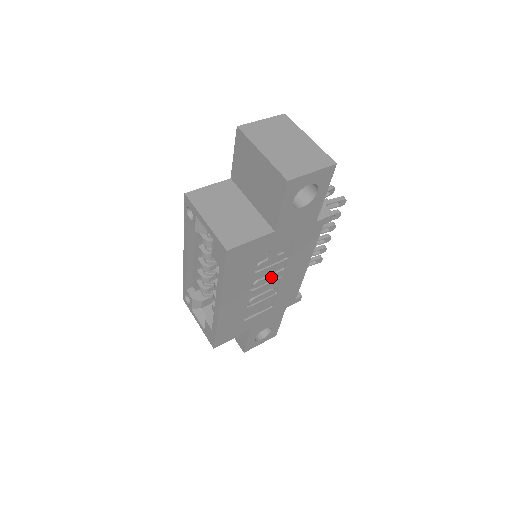
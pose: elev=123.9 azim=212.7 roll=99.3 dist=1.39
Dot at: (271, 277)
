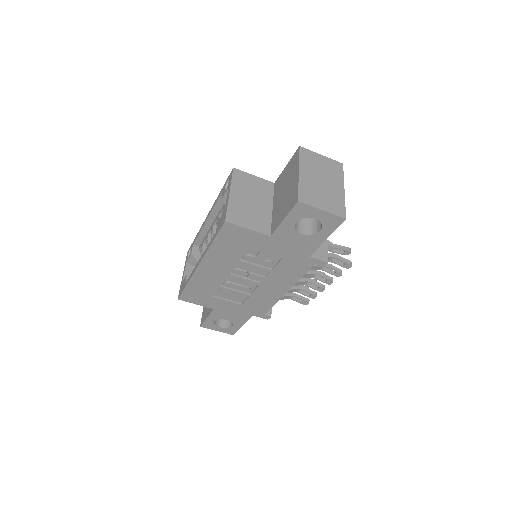
Dot at: (251, 275)
